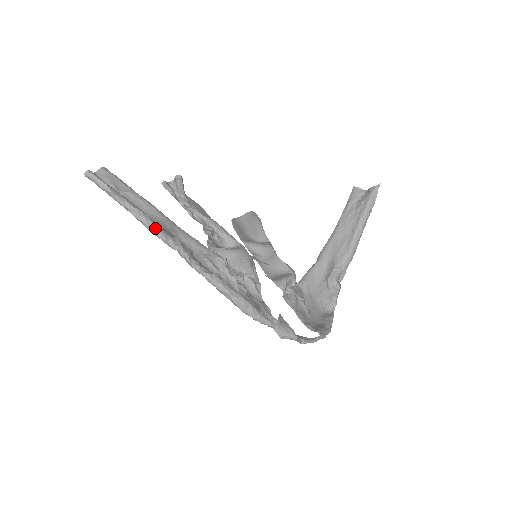
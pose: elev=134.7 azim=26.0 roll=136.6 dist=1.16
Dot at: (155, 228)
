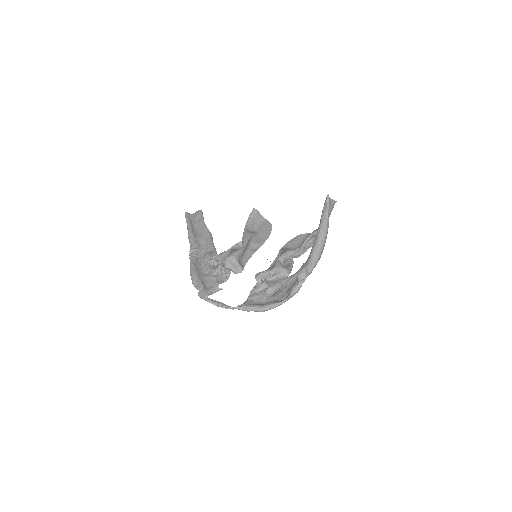
Dot at: (189, 238)
